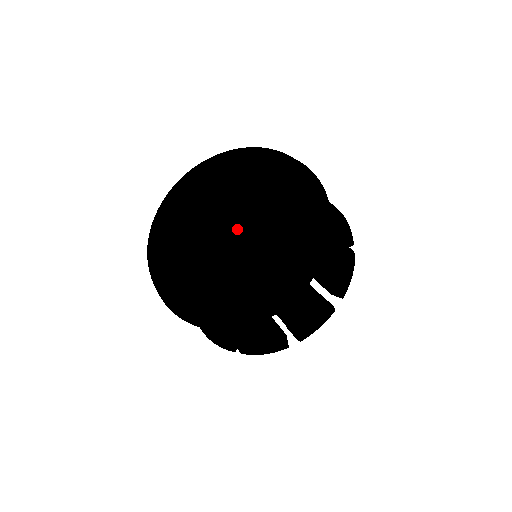
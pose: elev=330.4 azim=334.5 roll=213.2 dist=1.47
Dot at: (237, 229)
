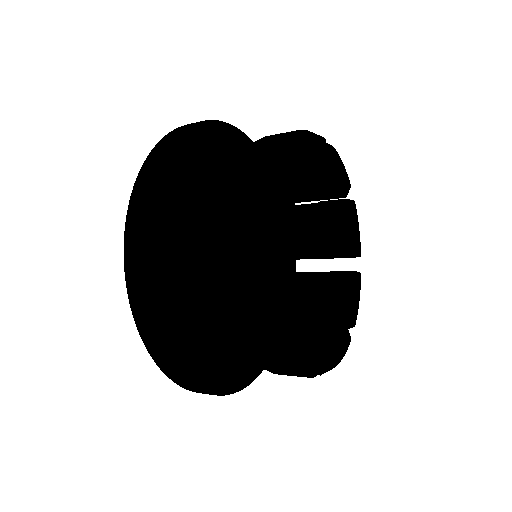
Dot at: (313, 136)
